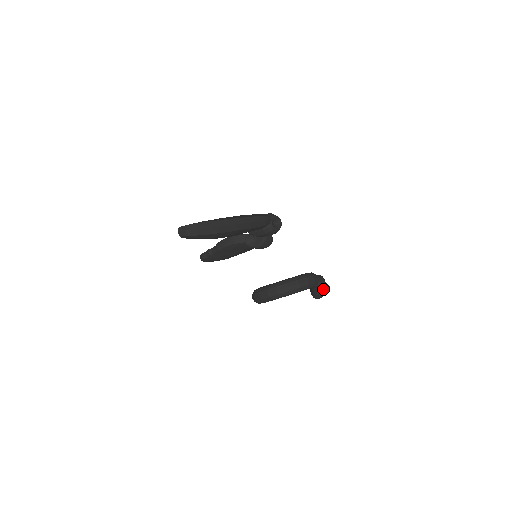
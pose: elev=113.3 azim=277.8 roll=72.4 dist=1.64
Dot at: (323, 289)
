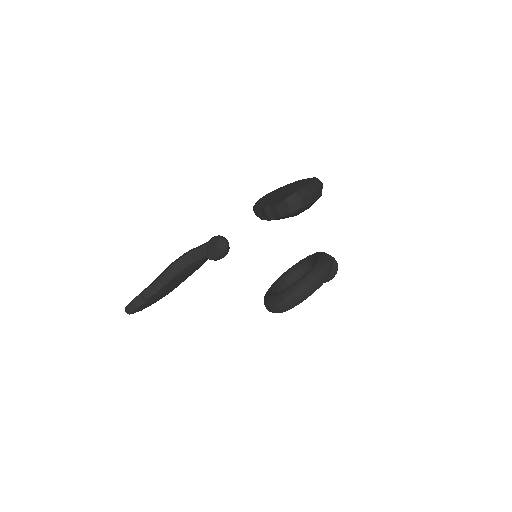
Dot at: (337, 265)
